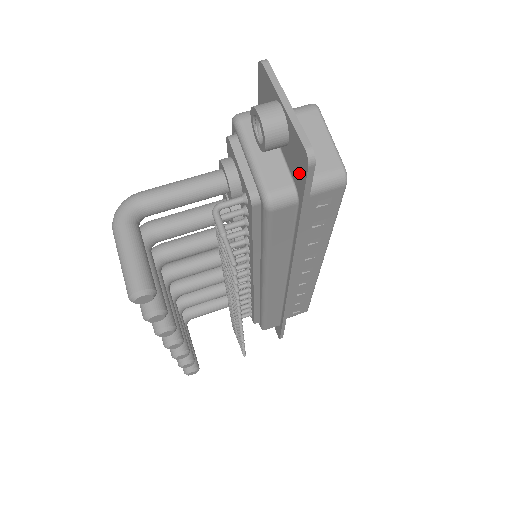
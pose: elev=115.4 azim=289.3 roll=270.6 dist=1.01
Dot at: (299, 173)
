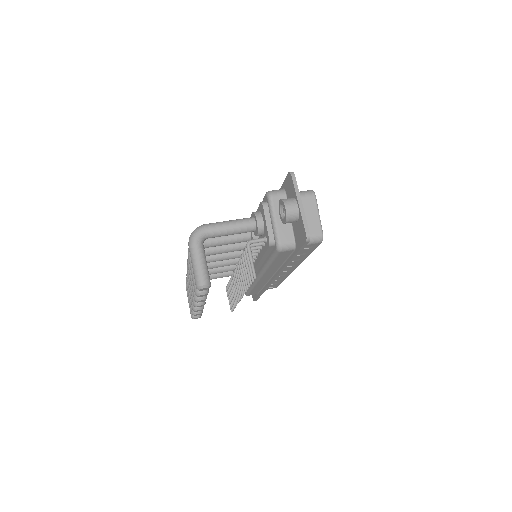
Dot at: (299, 239)
